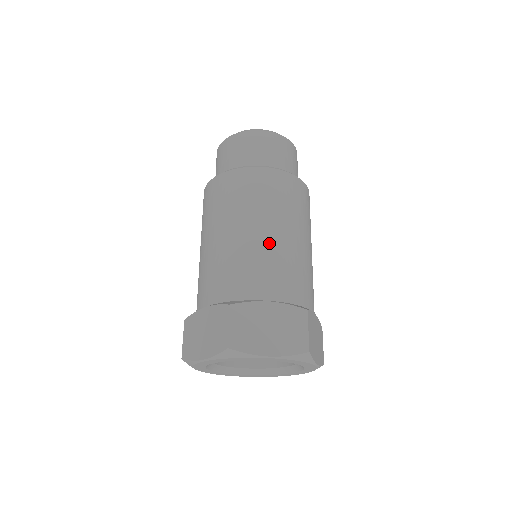
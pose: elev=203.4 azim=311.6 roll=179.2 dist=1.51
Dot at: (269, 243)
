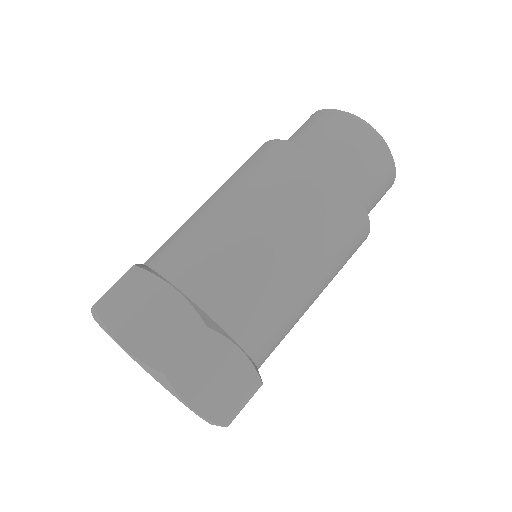
Dot at: (295, 287)
